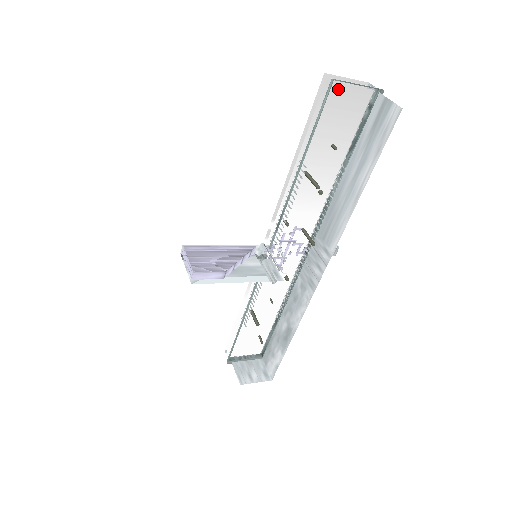
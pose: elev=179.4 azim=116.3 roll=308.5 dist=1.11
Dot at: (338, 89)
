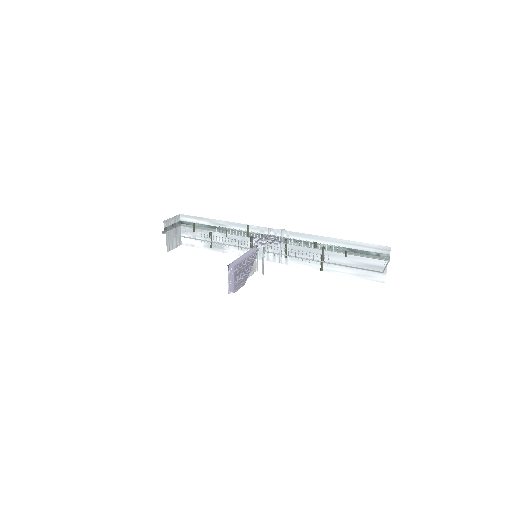
Dot at: occluded
